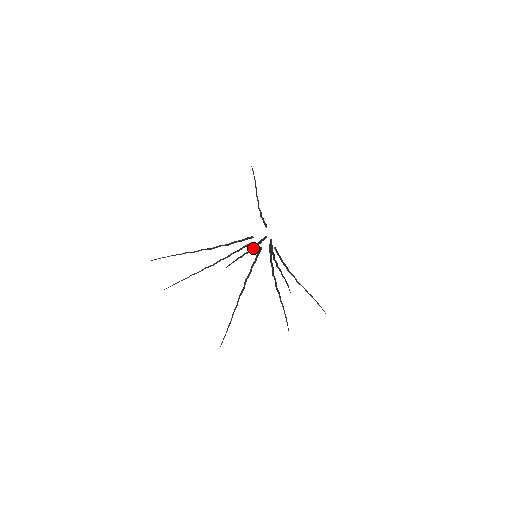
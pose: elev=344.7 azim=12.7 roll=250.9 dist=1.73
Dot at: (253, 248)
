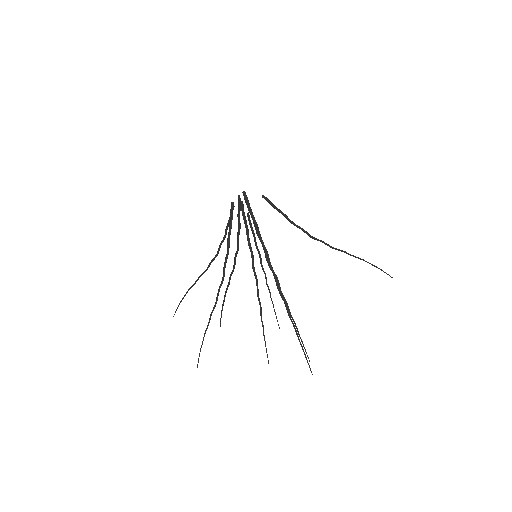
Dot at: occluded
